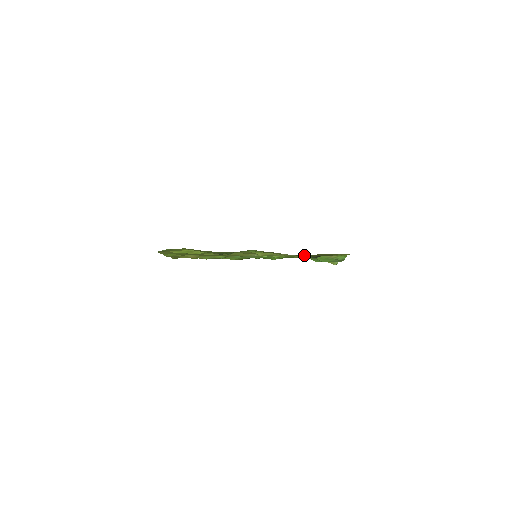
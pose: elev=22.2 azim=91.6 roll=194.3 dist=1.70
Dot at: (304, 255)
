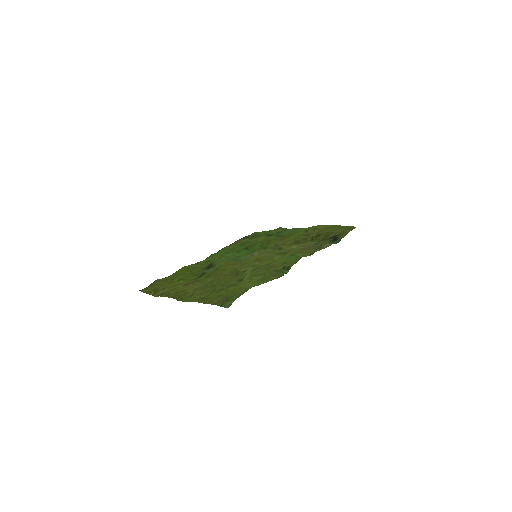
Dot at: (331, 243)
